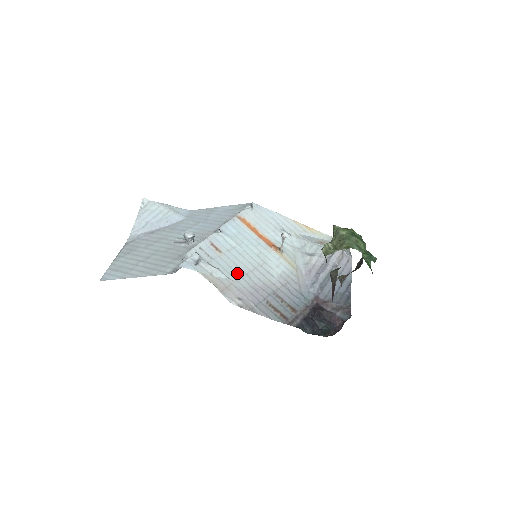
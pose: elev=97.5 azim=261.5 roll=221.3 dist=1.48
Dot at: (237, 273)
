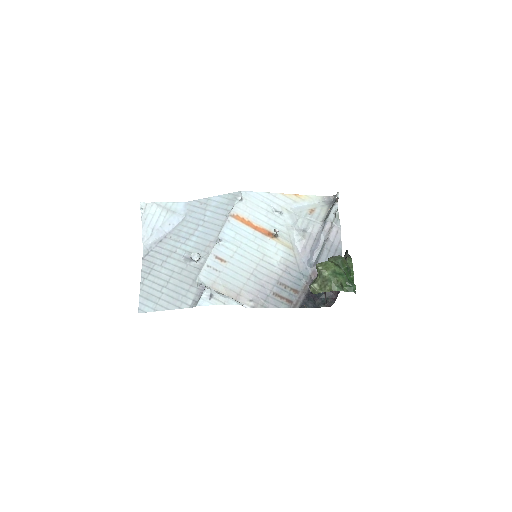
Dot at: (244, 276)
